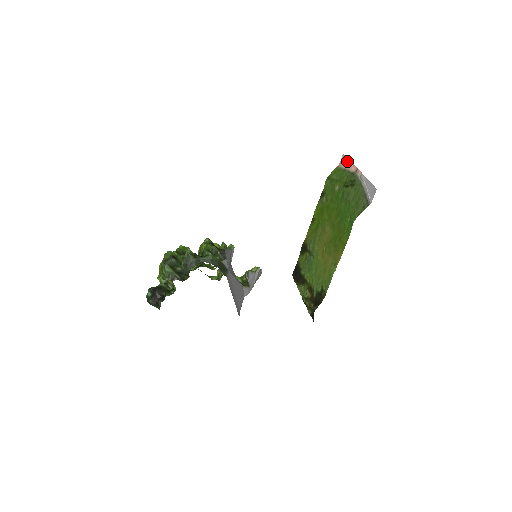
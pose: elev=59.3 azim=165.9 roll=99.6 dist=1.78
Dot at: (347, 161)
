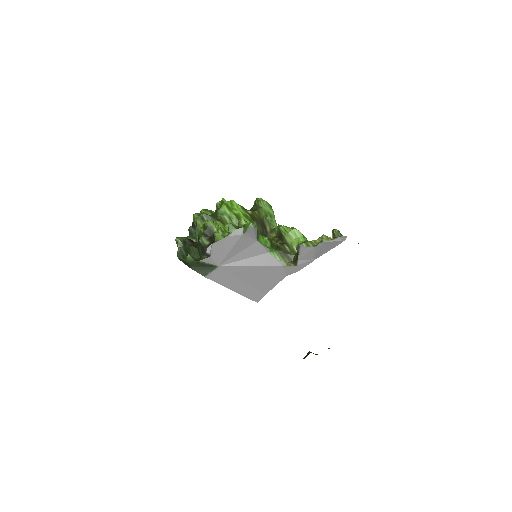
Dot at: occluded
